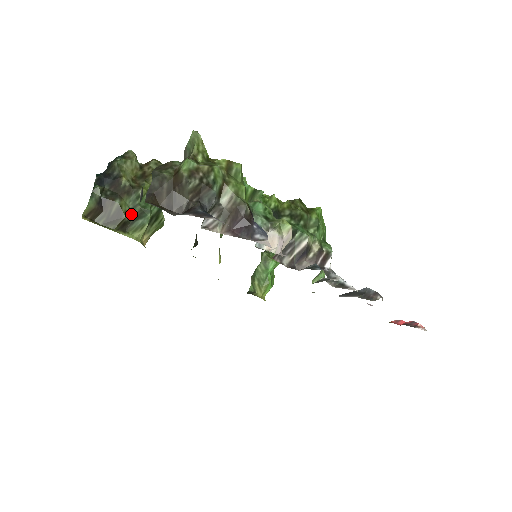
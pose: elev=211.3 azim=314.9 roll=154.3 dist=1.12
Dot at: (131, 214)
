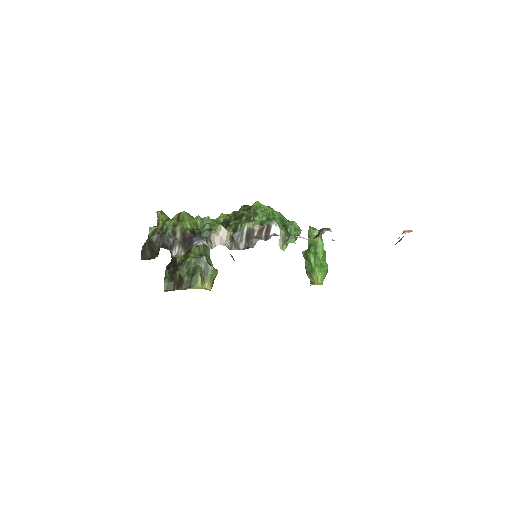
Dot at: (188, 275)
